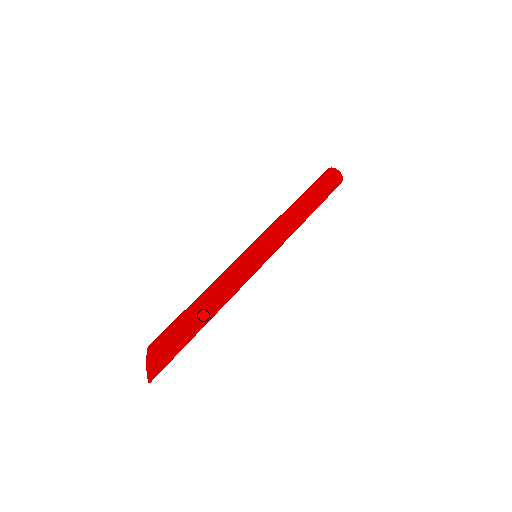
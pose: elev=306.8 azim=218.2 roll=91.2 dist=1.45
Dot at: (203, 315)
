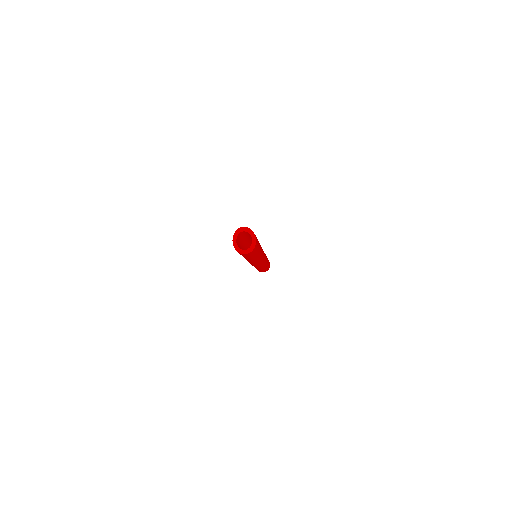
Dot at: occluded
